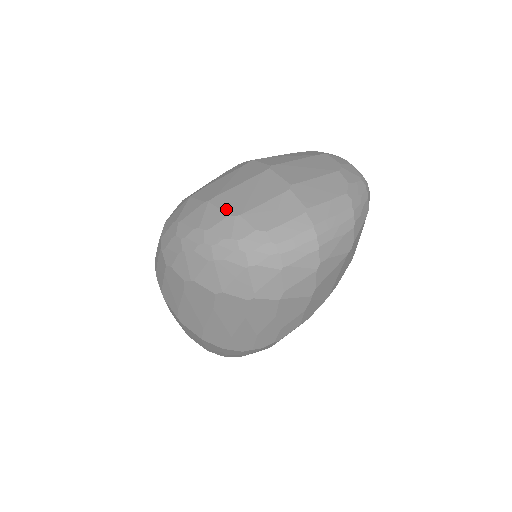
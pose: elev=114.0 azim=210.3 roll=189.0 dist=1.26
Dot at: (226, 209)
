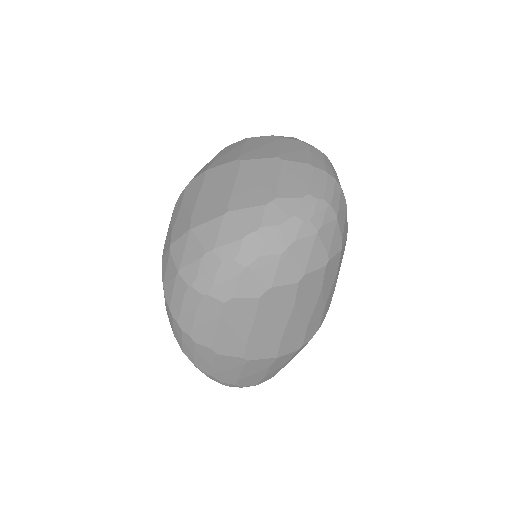
Dot at: (256, 203)
